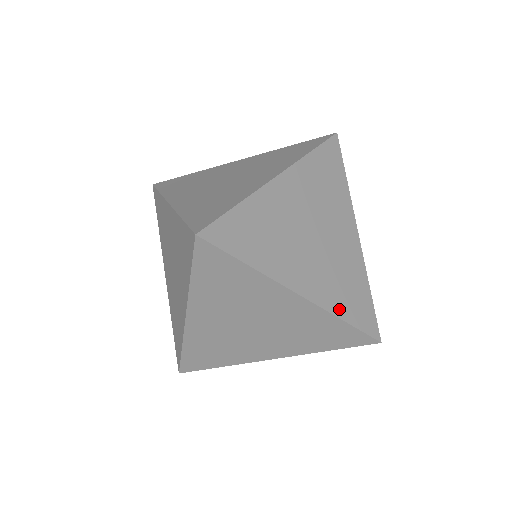
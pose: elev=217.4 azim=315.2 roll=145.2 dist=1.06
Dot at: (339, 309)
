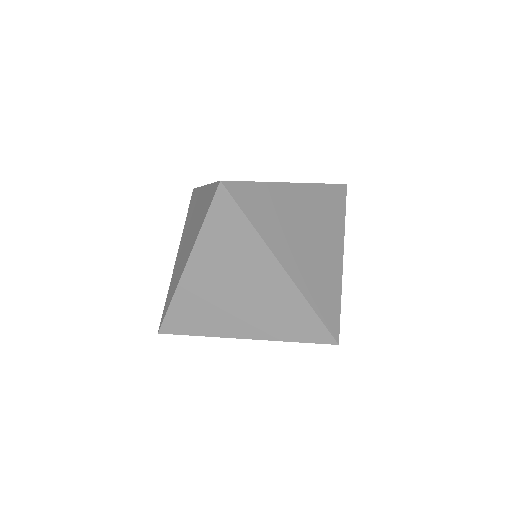
Dot at: (282, 335)
